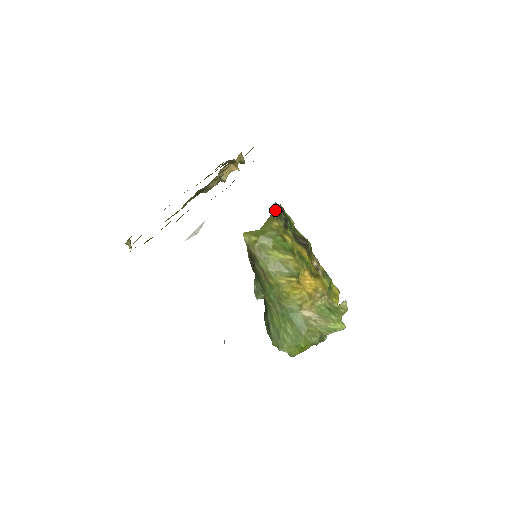
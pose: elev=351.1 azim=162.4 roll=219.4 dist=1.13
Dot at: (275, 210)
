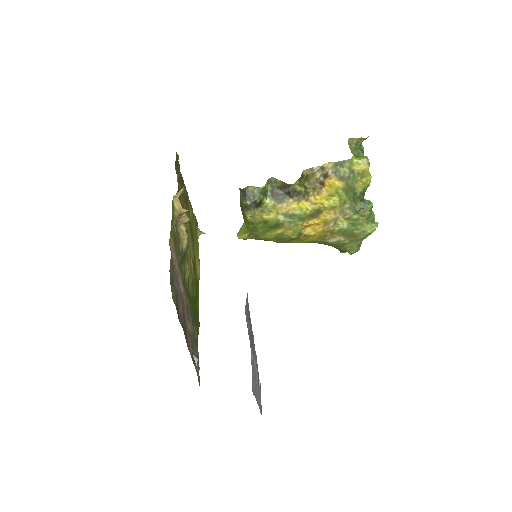
Dot at: (240, 199)
